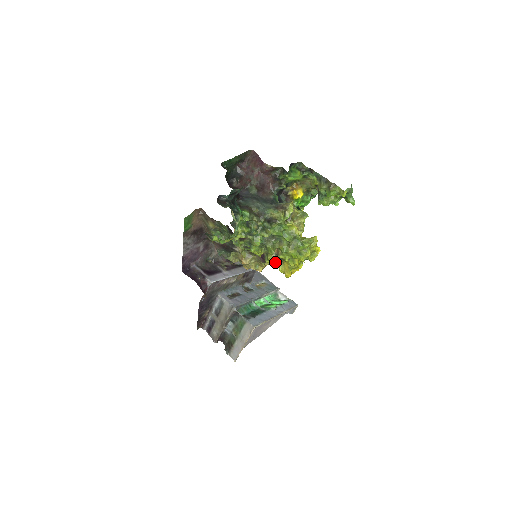
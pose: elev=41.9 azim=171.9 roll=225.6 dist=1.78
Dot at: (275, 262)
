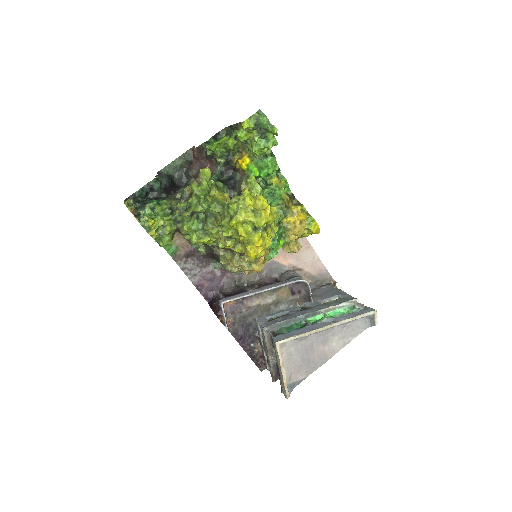
Dot at: occluded
